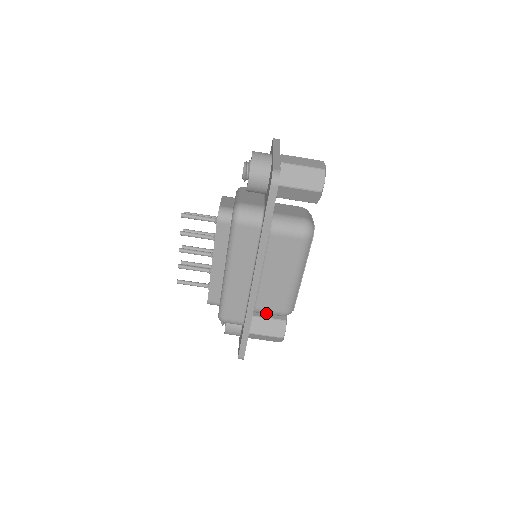
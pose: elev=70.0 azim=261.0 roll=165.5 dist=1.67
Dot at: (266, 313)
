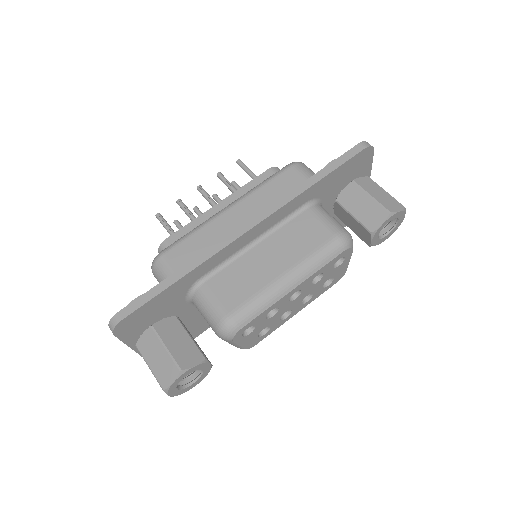
Dot at: (206, 303)
